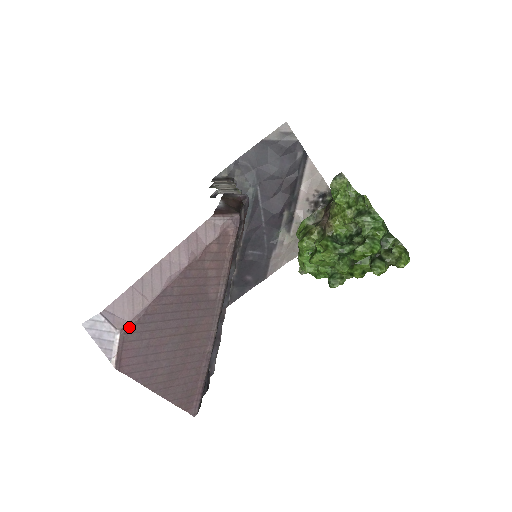
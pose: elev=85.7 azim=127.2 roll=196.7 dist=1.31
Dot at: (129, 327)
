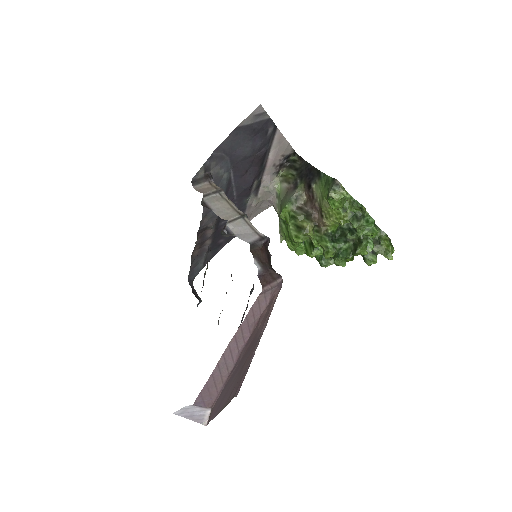
Dot at: (216, 401)
